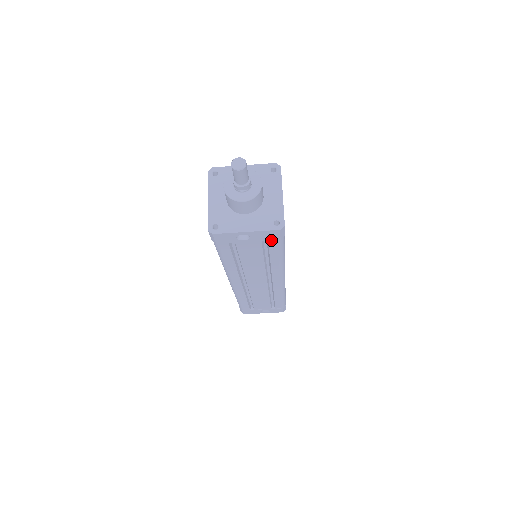
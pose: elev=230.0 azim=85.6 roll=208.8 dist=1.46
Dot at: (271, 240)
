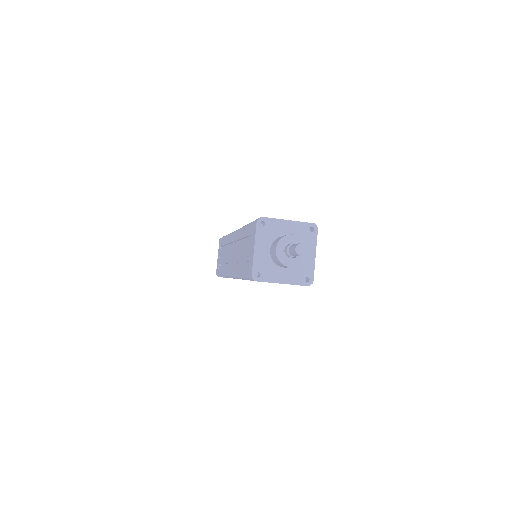
Dot at: occluded
